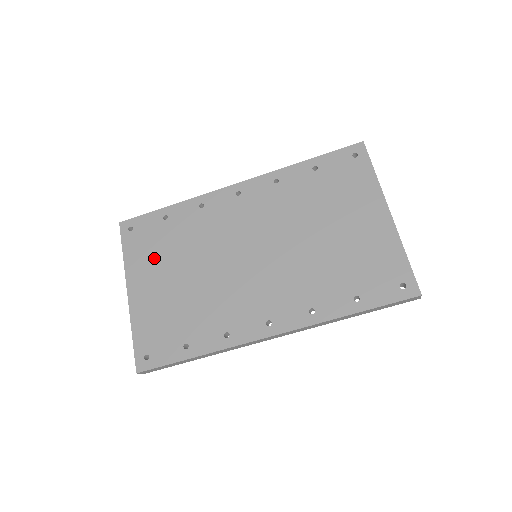
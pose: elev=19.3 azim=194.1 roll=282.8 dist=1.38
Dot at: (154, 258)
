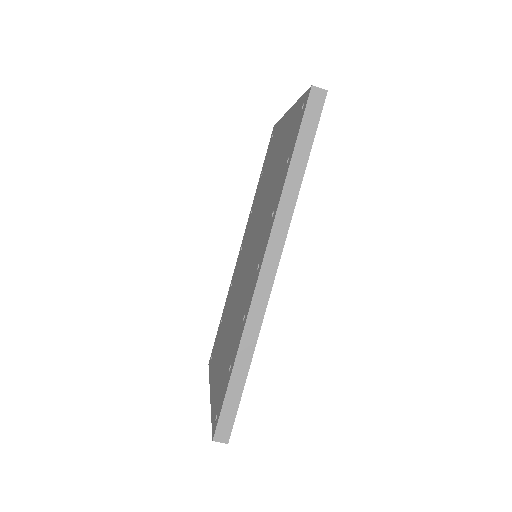
Dot at: (218, 351)
